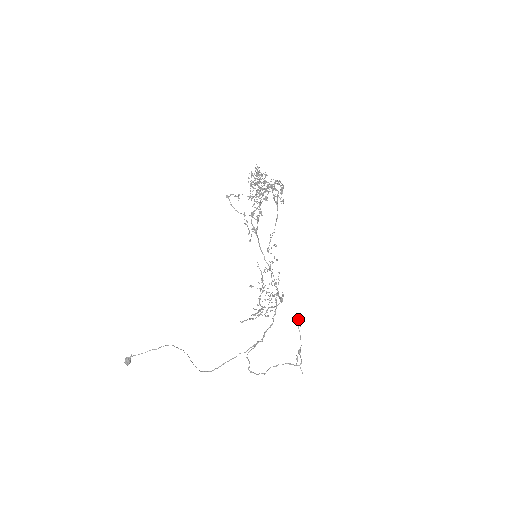
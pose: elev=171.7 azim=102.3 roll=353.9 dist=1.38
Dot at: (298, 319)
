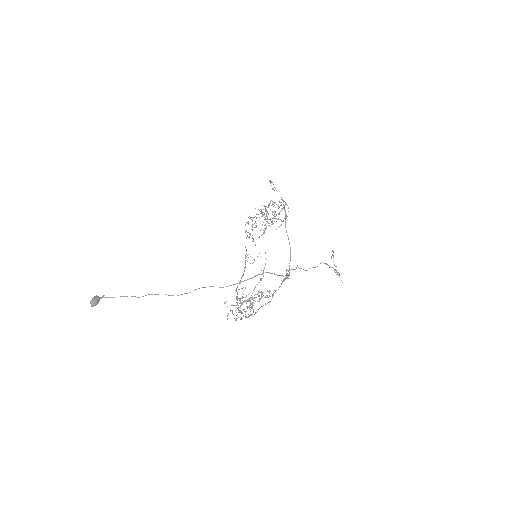
Dot at: (332, 251)
